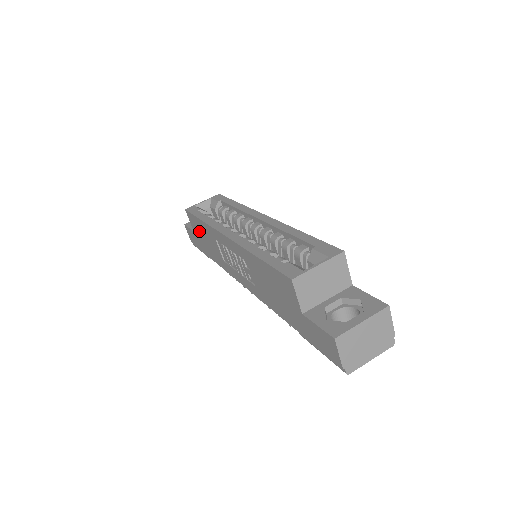
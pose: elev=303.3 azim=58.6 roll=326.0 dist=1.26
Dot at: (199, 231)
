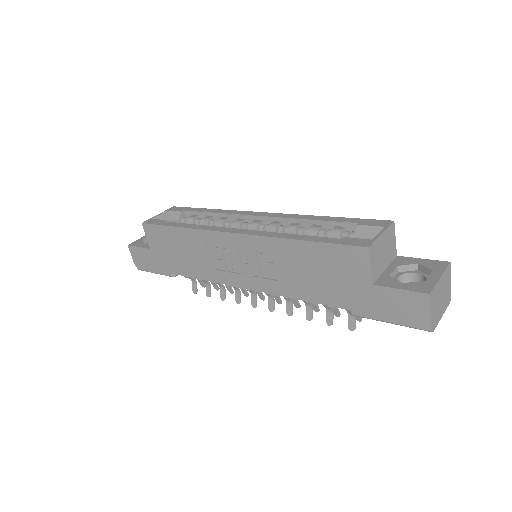
Dot at: (166, 244)
